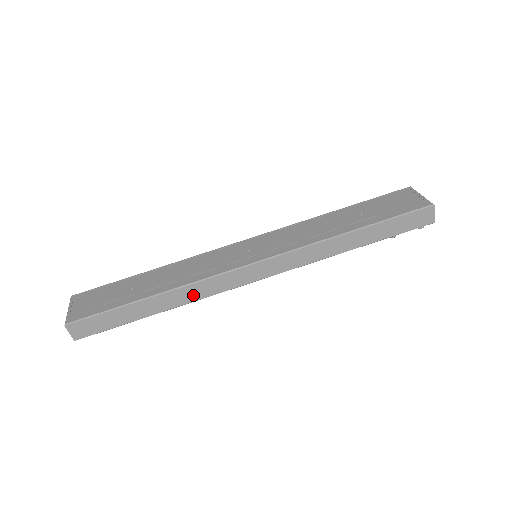
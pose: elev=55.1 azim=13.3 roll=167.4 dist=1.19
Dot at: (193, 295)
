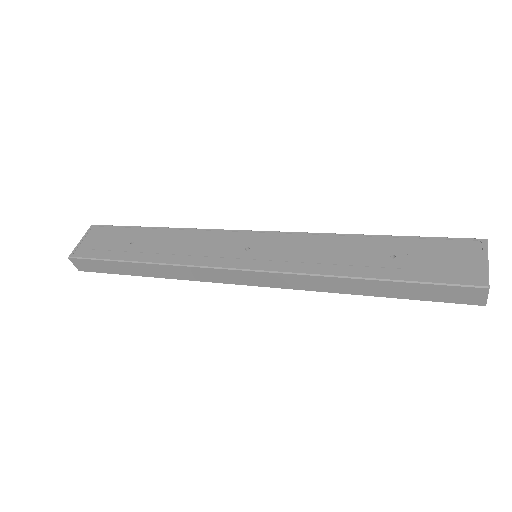
Dot at: (179, 274)
